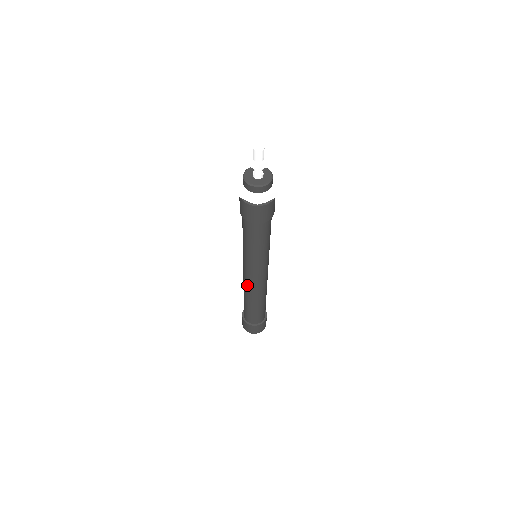
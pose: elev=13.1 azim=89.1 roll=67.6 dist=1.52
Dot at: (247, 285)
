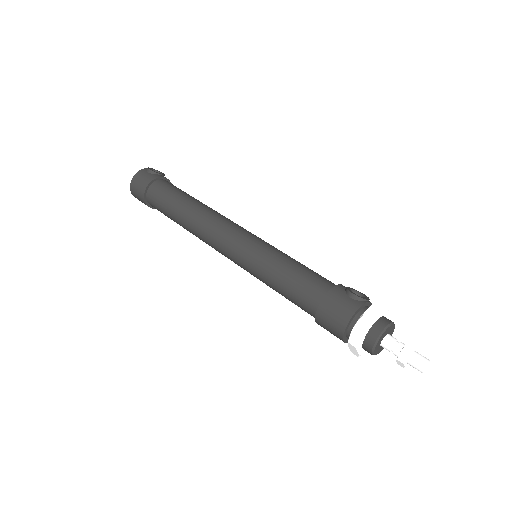
Dot at: (209, 243)
